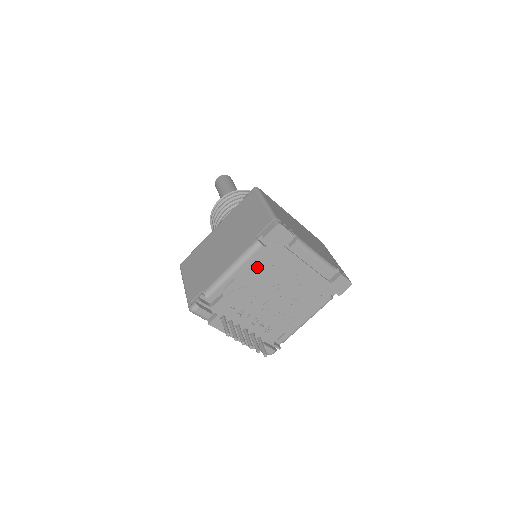
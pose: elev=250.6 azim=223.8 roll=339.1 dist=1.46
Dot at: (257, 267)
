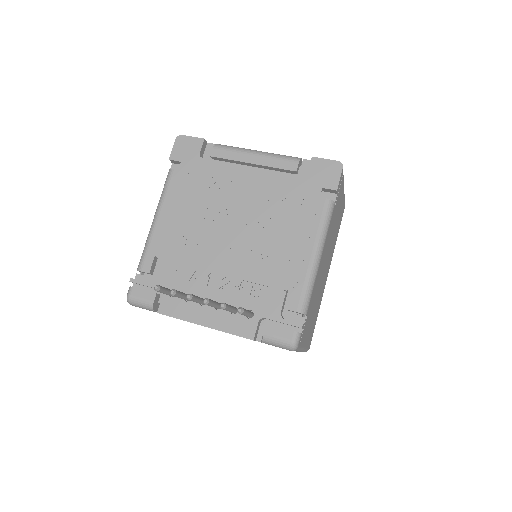
Dot at: (181, 199)
